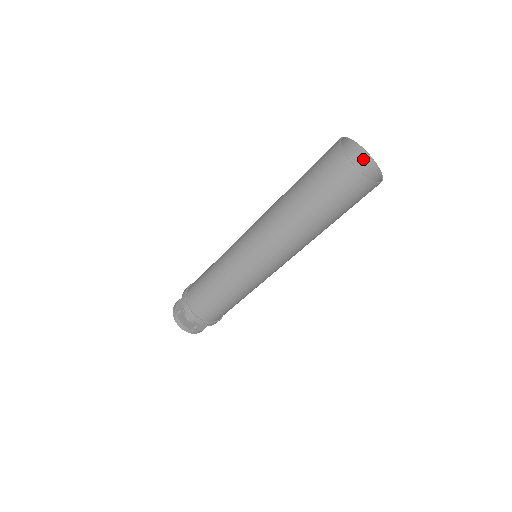
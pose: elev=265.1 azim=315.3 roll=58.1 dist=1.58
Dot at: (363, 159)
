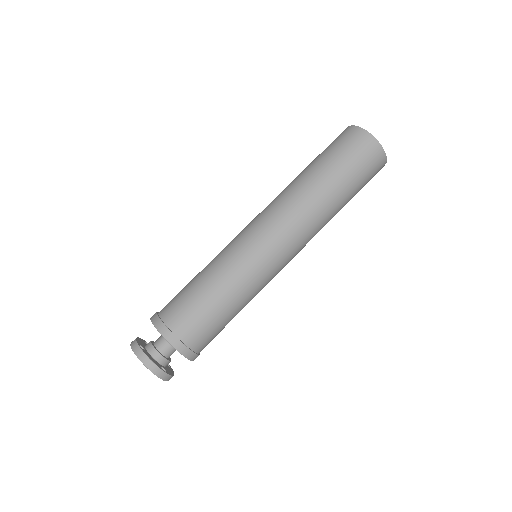
Dot at: occluded
